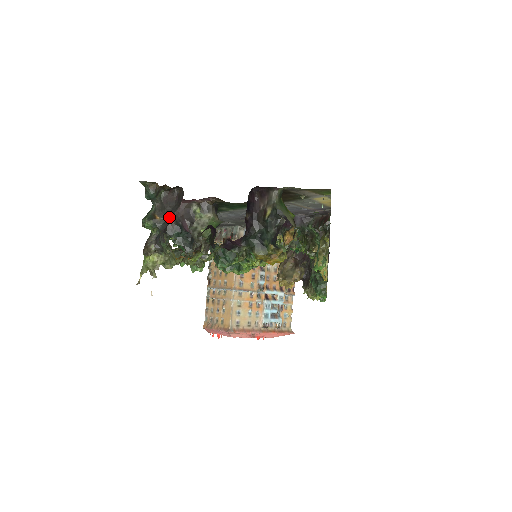
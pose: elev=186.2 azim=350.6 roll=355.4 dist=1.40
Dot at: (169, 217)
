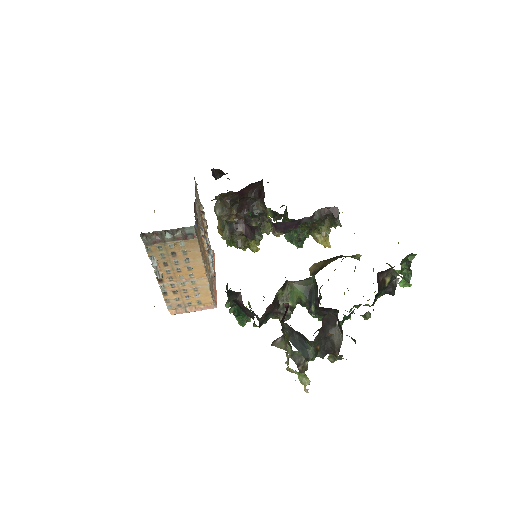
Dot at: (323, 338)
